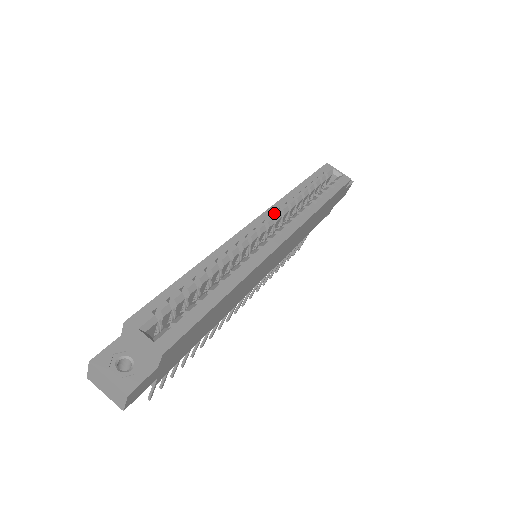
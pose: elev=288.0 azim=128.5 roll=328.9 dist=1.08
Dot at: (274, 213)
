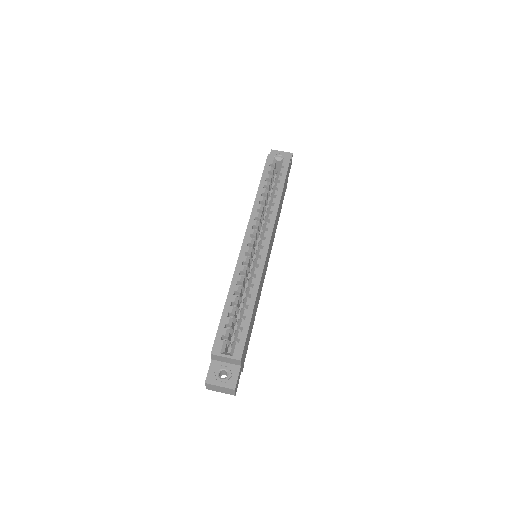
Dot at: (253, 224)
